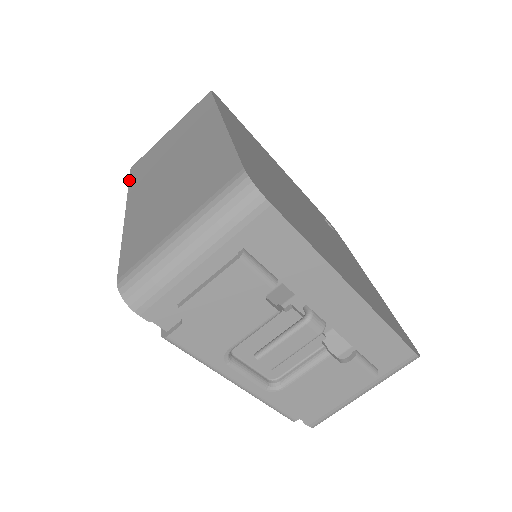
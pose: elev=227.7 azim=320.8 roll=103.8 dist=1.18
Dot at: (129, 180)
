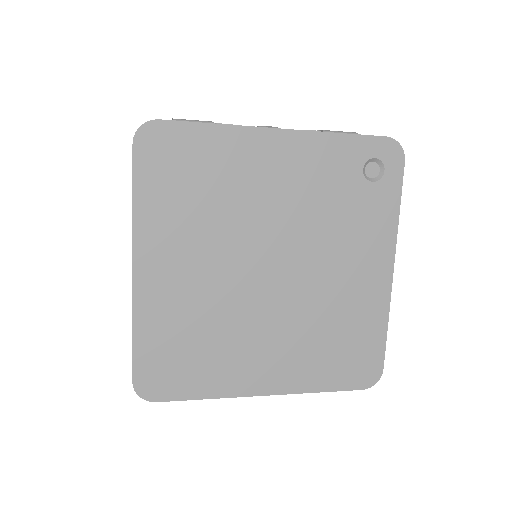
Dot at: occluded
